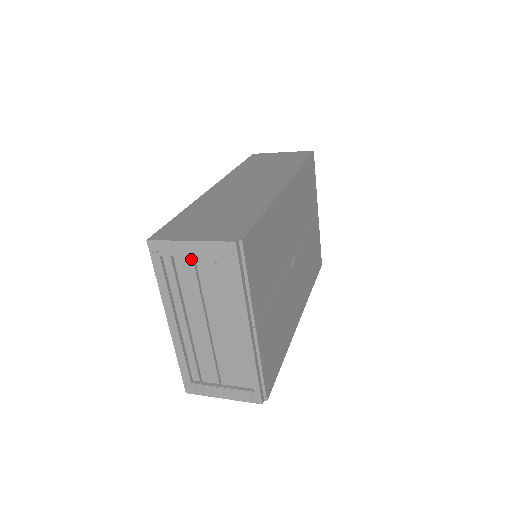
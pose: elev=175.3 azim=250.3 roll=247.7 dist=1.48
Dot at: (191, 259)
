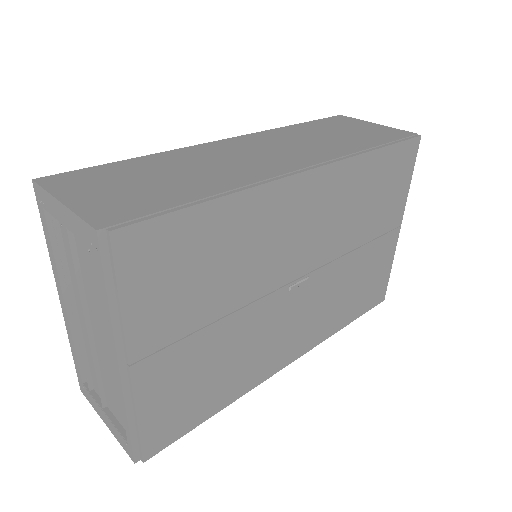
Dot at: occluded
